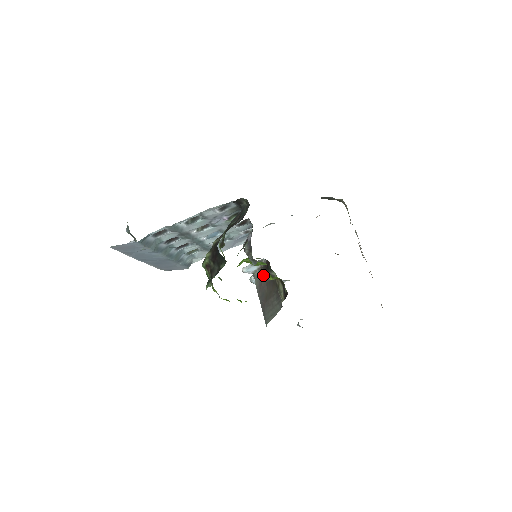
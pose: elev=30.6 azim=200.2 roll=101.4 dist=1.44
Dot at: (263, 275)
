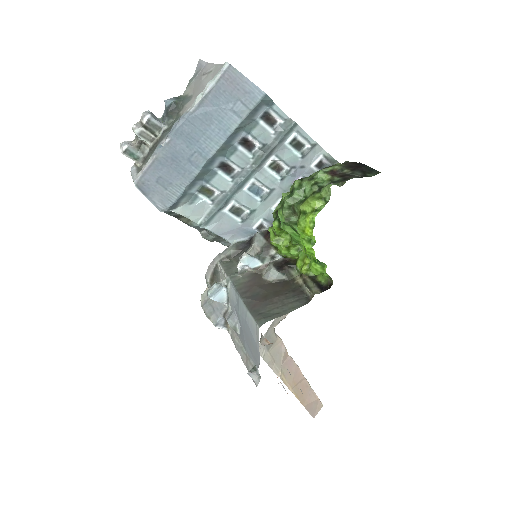
Dot at: (260, 277)
